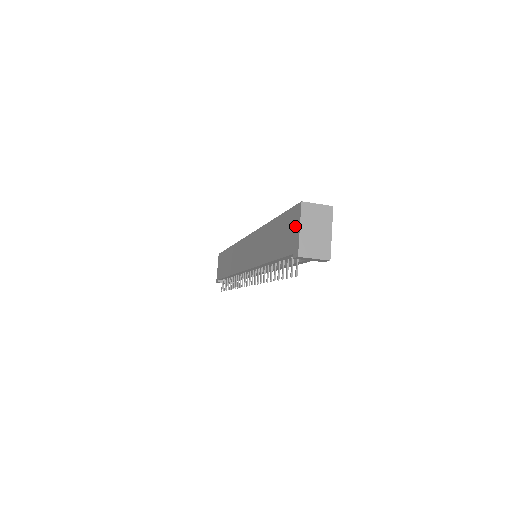
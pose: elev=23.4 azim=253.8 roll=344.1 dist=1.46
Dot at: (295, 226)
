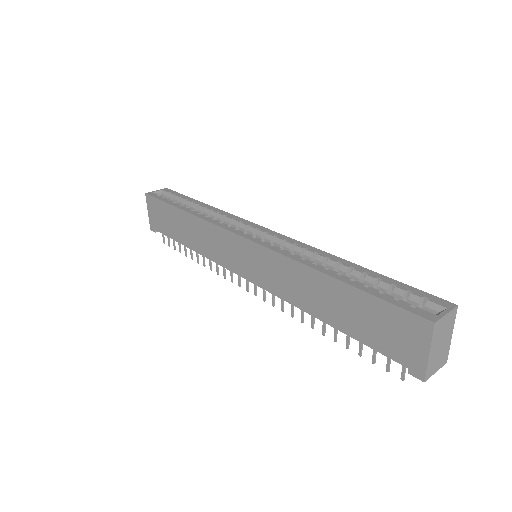
Dot at: (415, 341)
